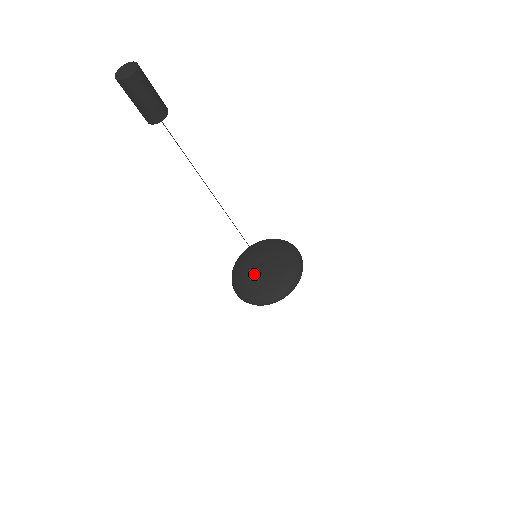
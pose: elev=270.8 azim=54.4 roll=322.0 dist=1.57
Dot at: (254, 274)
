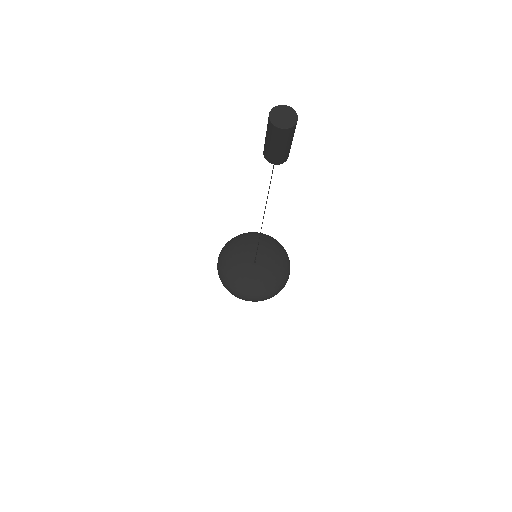
Dot at: (243, 260)
